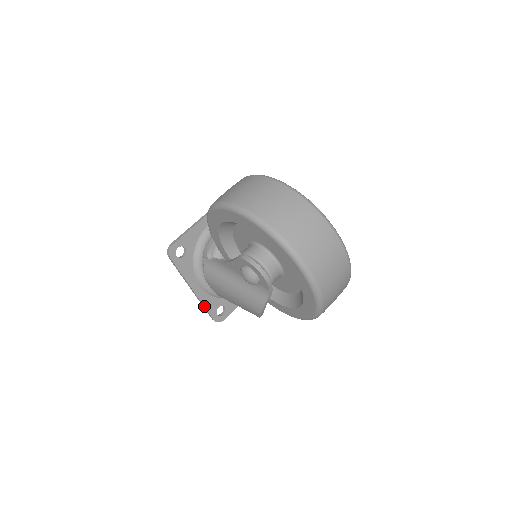
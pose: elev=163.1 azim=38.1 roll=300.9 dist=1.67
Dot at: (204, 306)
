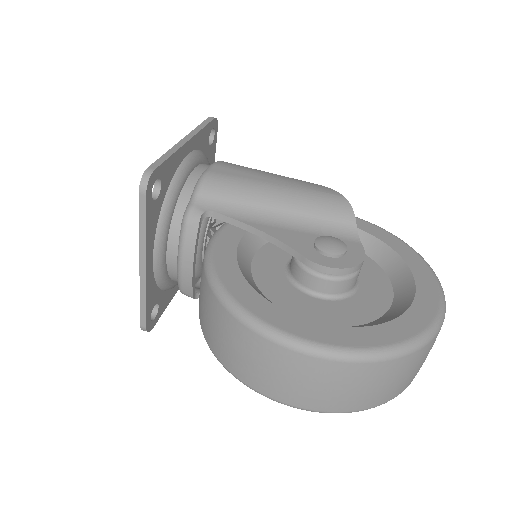
Dot at: occluded
